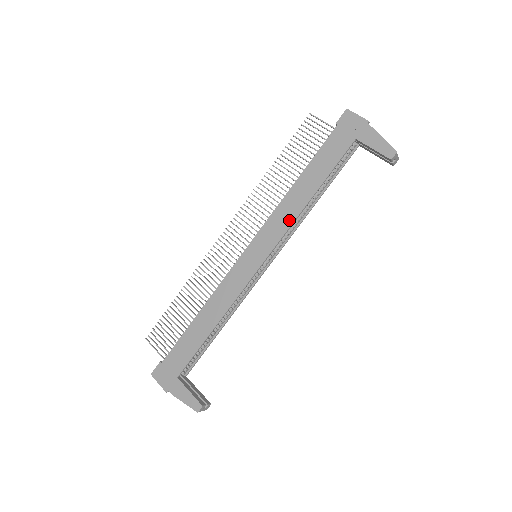
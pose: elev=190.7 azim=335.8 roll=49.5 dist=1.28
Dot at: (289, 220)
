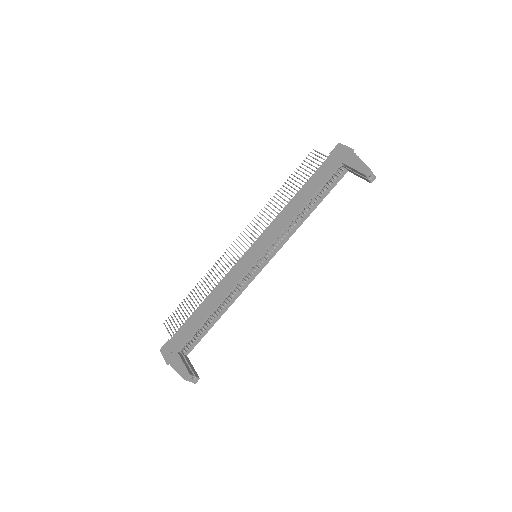
Dot at: (283, 225)
